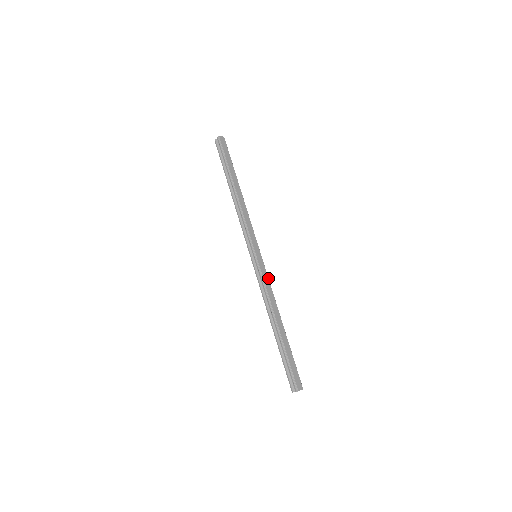
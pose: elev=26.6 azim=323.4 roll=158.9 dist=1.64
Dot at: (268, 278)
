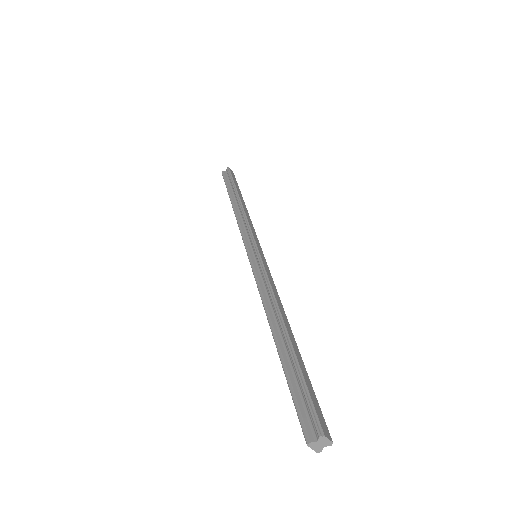
Dot at: (272, 278)
